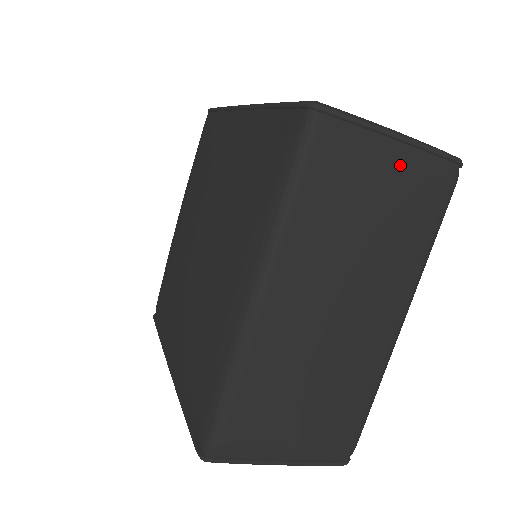
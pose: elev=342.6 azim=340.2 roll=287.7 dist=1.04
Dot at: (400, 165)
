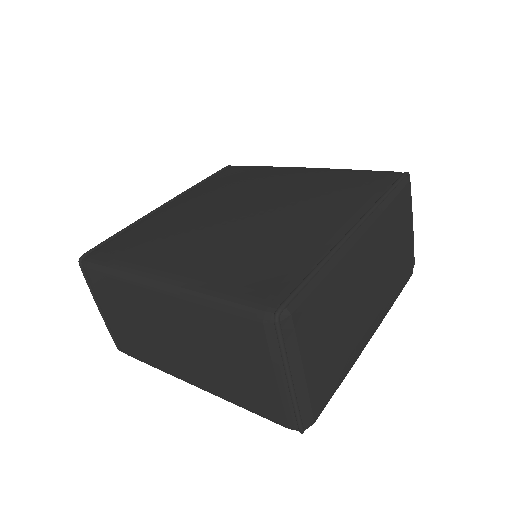
Dot at: (272, 385)
